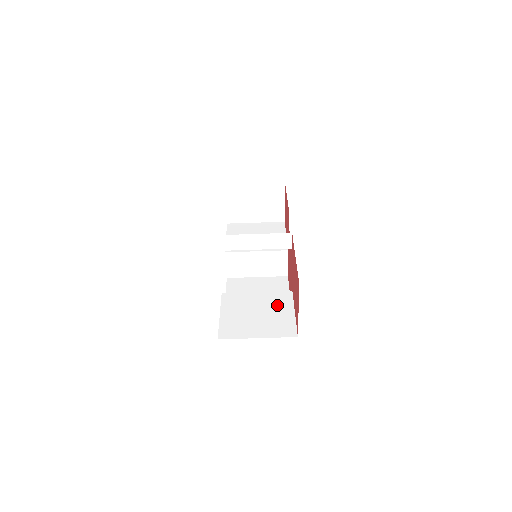
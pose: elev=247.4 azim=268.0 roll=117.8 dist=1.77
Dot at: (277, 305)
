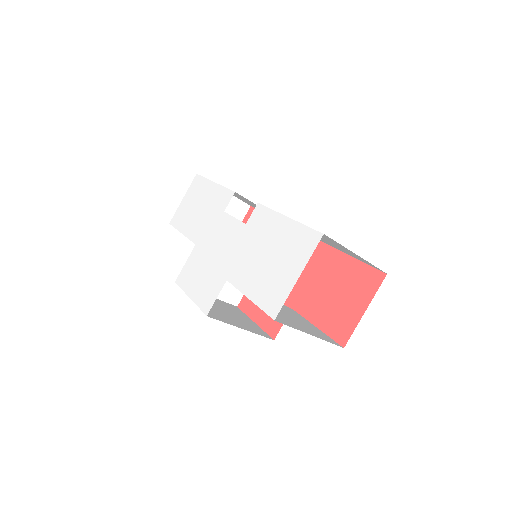
Dot at: (294, 314)
